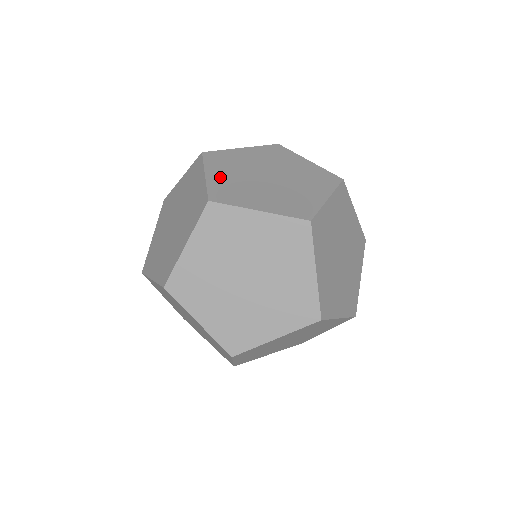
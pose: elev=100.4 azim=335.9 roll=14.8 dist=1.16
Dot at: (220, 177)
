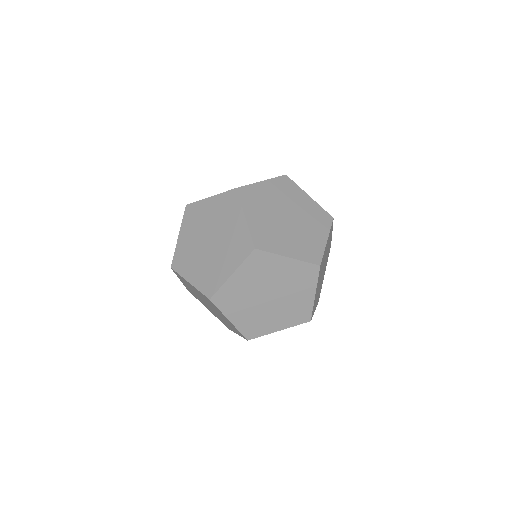
Dot at: occluded
